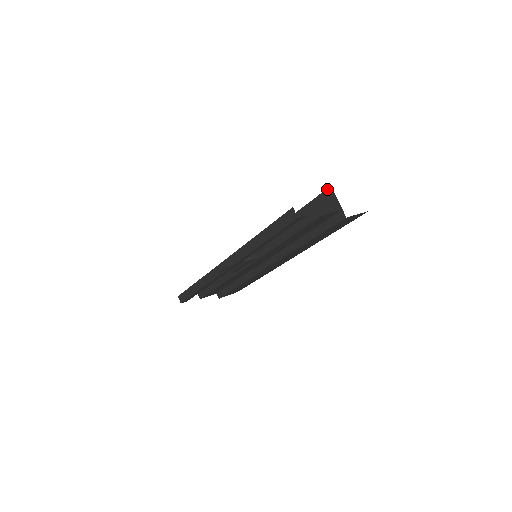
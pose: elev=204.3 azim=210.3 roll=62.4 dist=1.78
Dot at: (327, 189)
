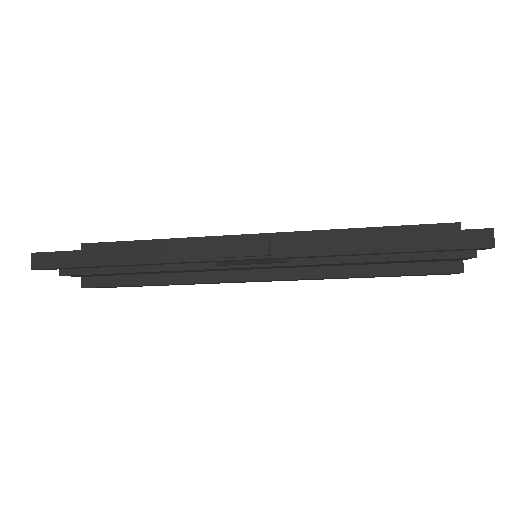
Dot at: (451, 223)
